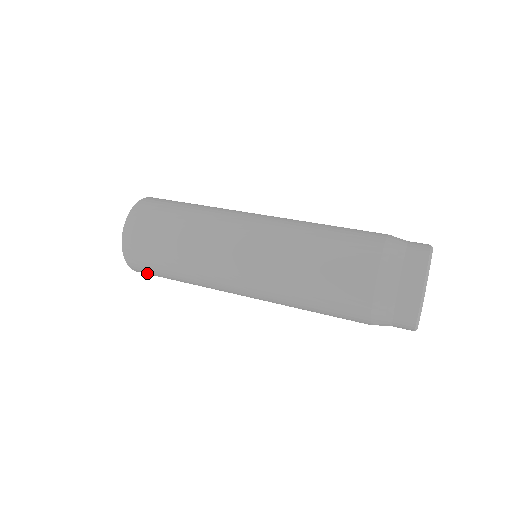
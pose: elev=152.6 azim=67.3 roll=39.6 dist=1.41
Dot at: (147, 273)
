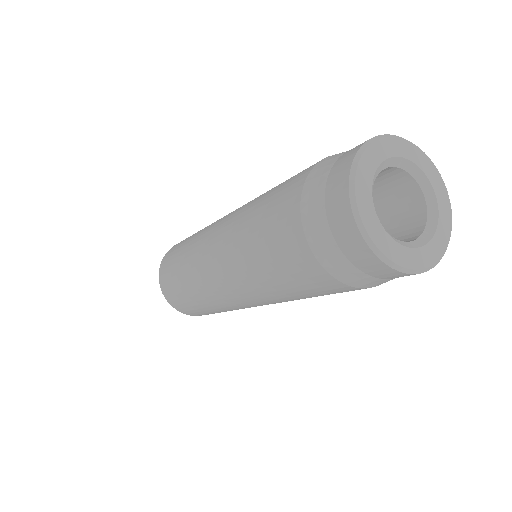
Dot at: occluded
